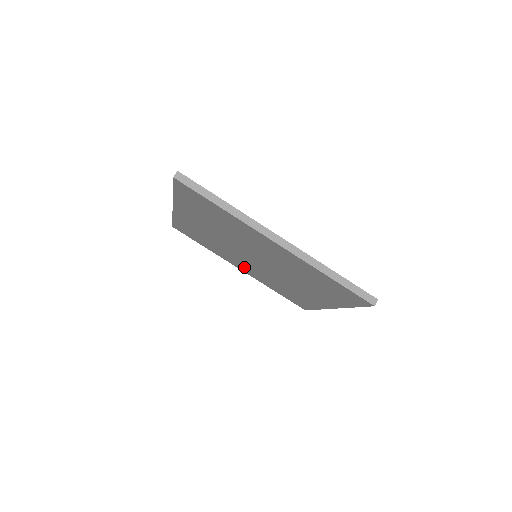
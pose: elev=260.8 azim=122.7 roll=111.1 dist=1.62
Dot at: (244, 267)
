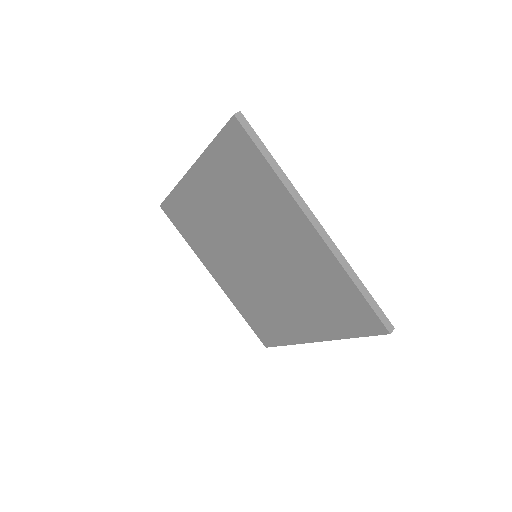
Dot at: (224, 274)
